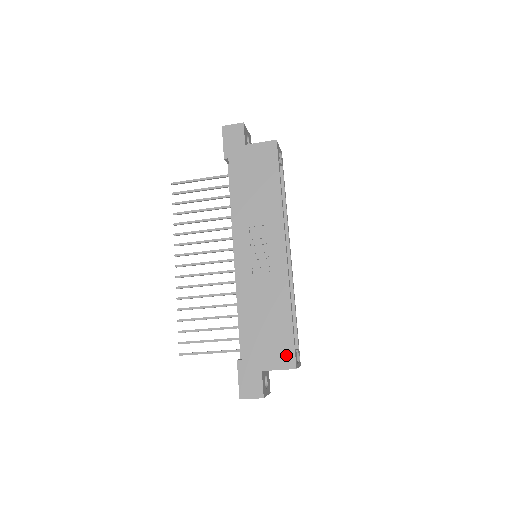
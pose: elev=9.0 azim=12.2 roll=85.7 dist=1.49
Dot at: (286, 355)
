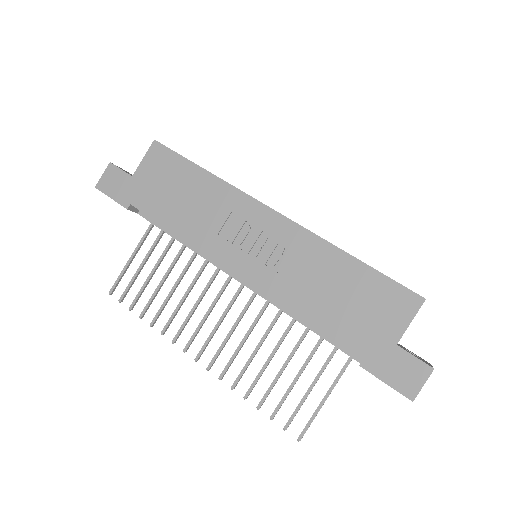
Dot at: (399, 299)
